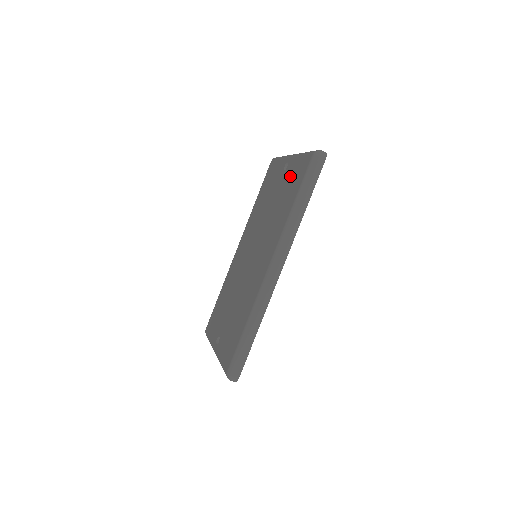
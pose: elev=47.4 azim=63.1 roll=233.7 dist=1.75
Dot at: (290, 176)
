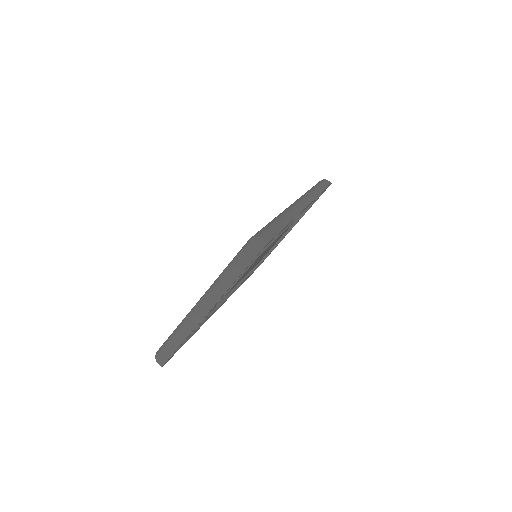
Dot at: occluded
